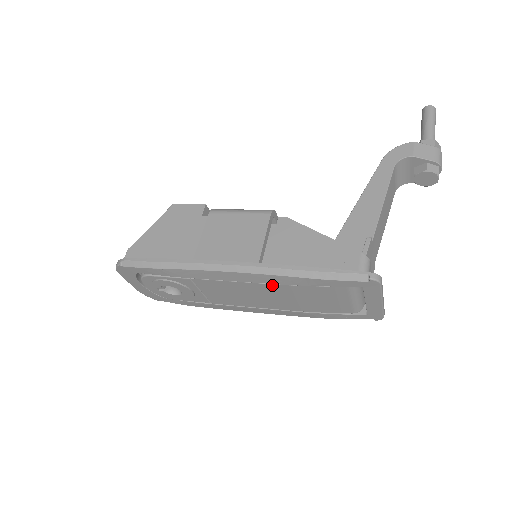
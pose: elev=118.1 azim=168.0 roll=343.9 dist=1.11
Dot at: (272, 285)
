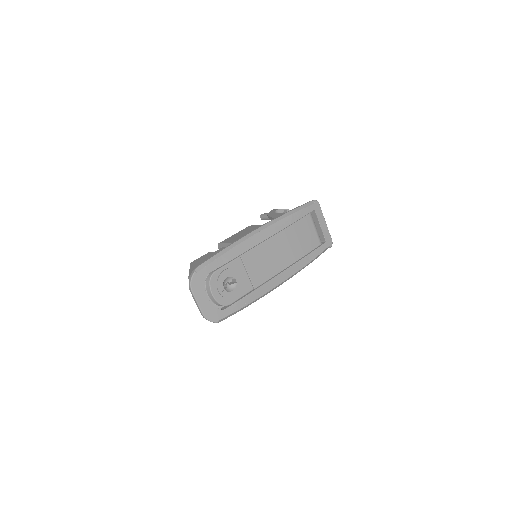
Dot at: (281, 233)
